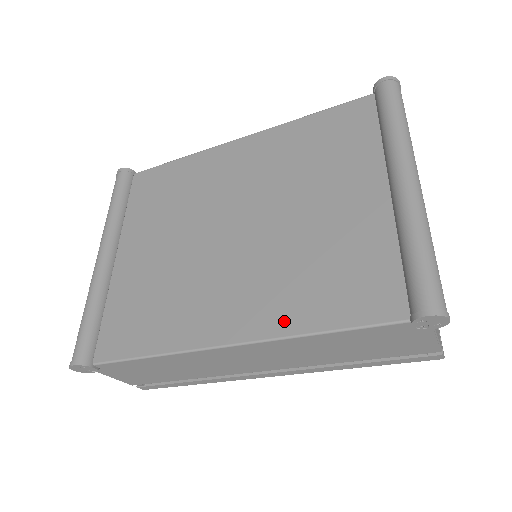
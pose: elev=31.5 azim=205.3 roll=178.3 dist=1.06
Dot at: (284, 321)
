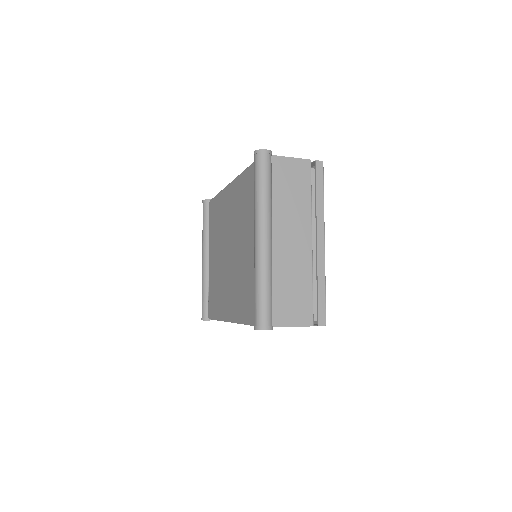
Dot at: (238, 314)
